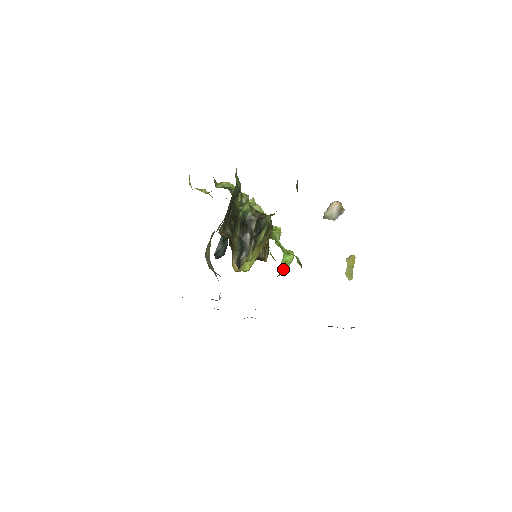
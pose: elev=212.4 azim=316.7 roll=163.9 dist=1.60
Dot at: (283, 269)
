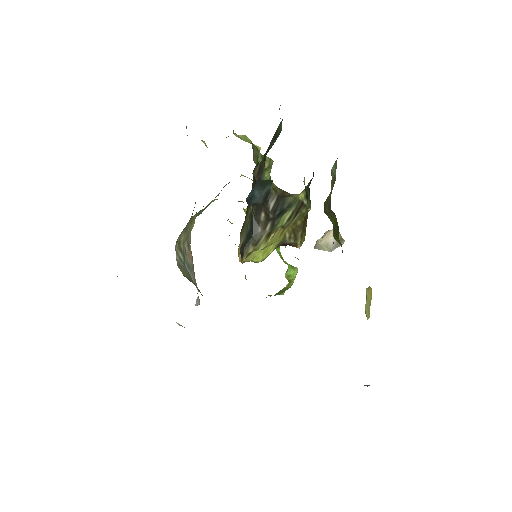
Dot at: (287, 284)
